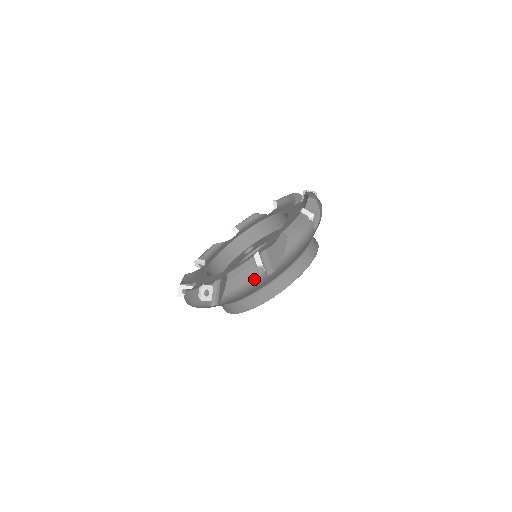
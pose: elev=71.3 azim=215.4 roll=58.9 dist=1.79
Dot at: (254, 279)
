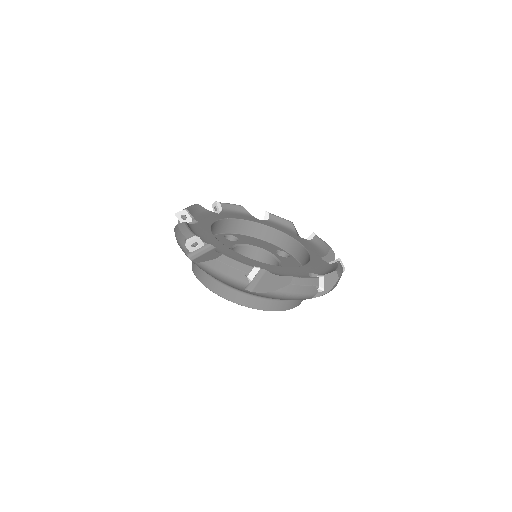
Dot at: (306, 296)
